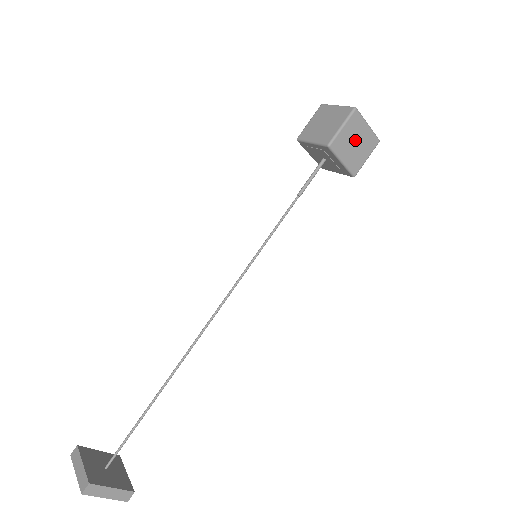
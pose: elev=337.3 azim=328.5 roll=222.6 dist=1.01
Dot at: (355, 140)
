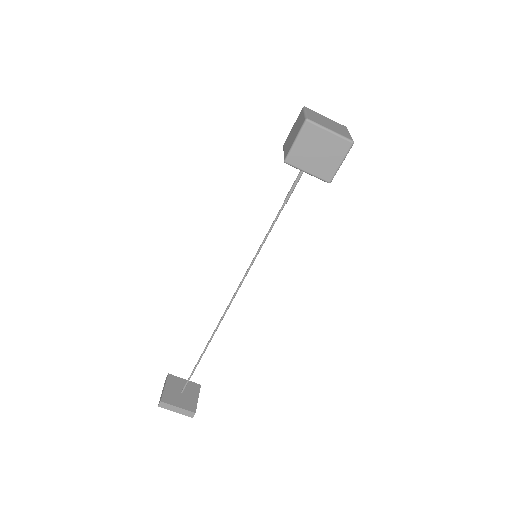
Dot at: (317, 150)
